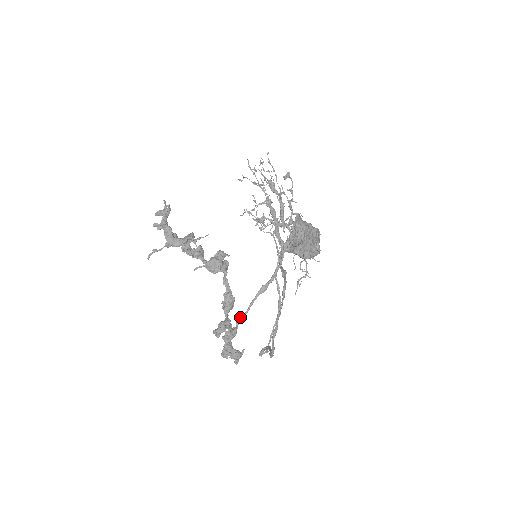
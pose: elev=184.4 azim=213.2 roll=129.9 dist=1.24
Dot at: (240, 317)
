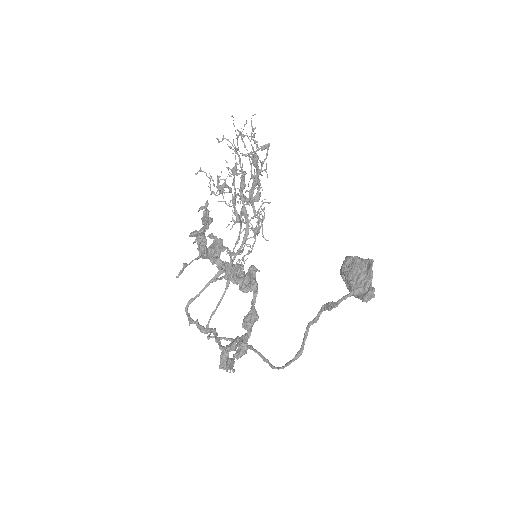
Dot at: (192, 300)
